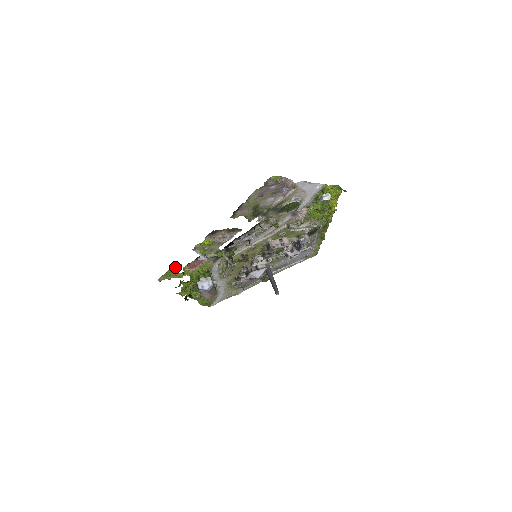
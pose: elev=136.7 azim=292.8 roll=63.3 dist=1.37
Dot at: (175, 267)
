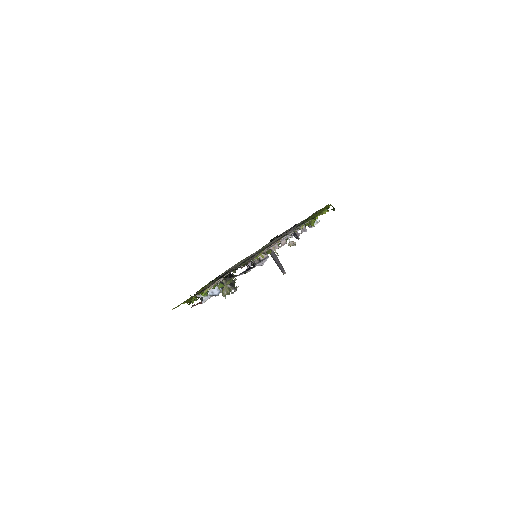
Dot at: (183, 302)
